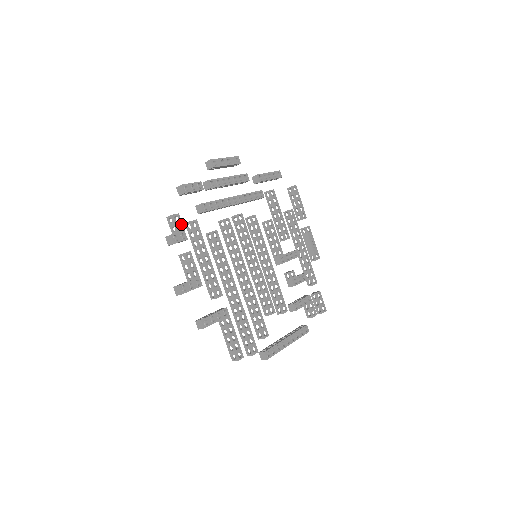
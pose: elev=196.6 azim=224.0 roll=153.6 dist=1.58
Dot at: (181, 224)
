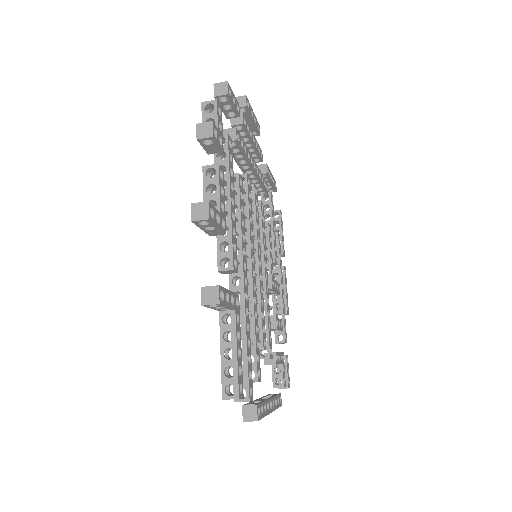
Dot at: (221, 124)
